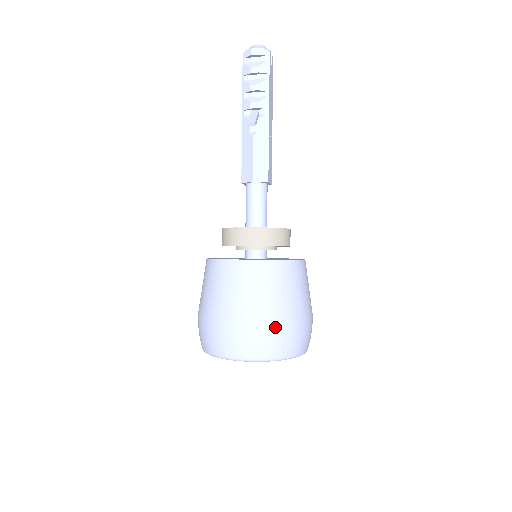
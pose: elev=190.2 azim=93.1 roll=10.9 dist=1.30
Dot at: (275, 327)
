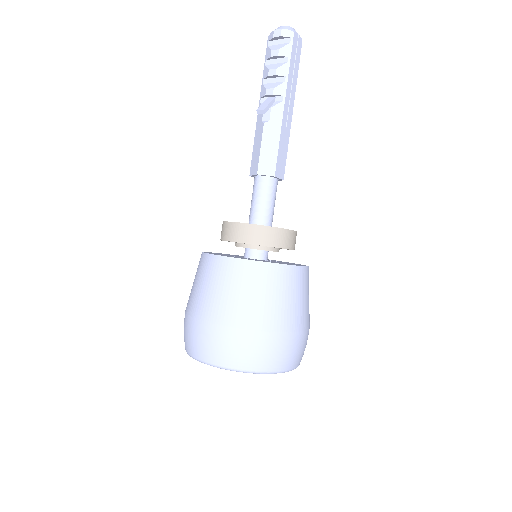
Dot at: (244, 334)
